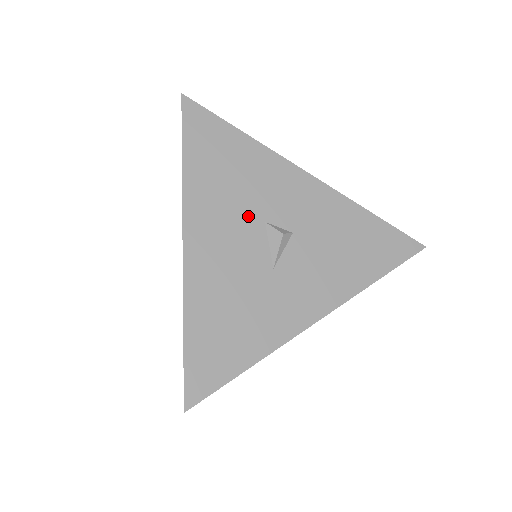
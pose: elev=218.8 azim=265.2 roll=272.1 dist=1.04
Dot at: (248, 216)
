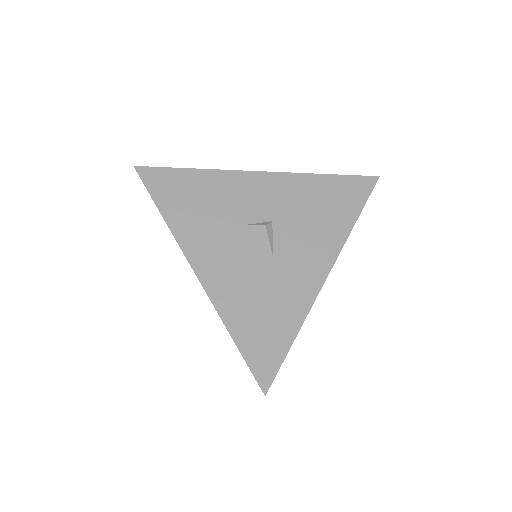
Dot at: (232, 227)
